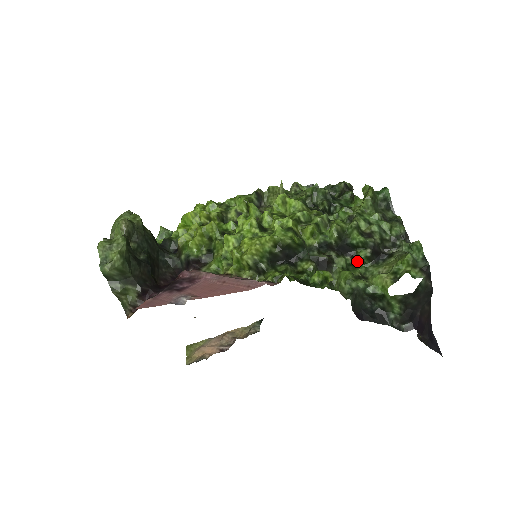
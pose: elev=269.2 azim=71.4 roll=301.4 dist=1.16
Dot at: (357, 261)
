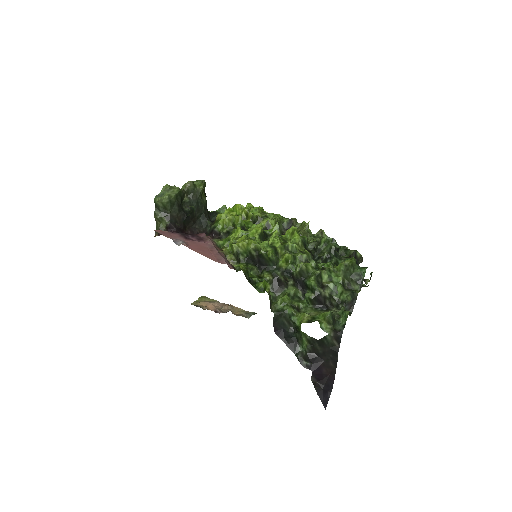
Dot at: occluded
